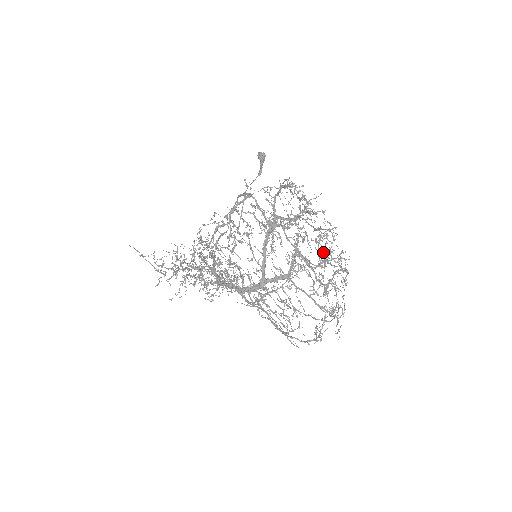
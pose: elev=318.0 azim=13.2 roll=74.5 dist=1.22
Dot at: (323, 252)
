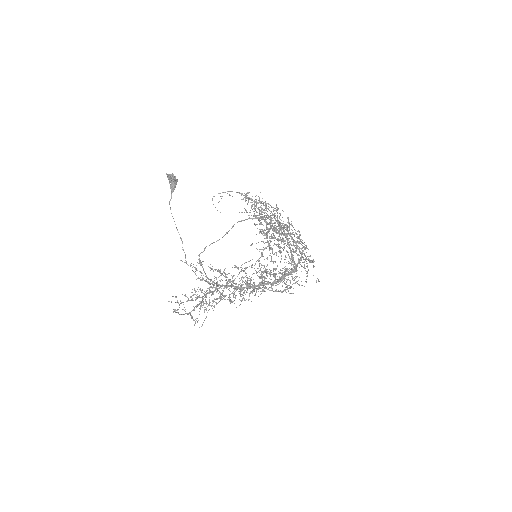
Dot at: occluded
